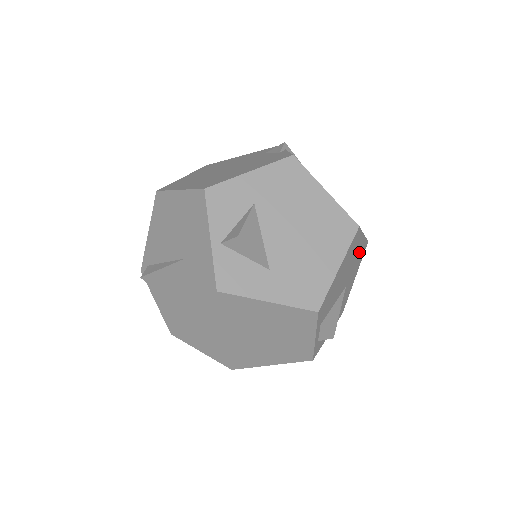
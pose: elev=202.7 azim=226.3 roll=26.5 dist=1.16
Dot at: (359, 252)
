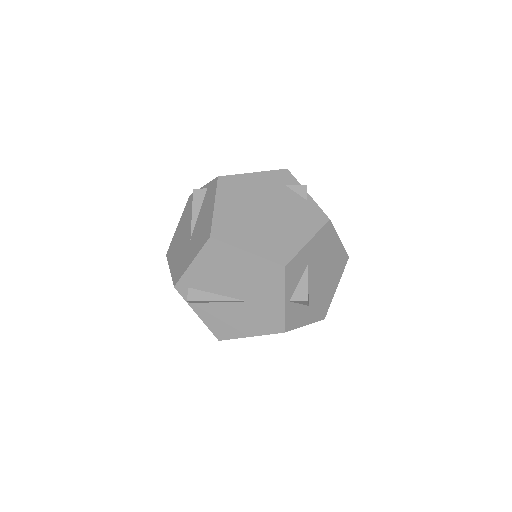
Dot at: occluded
